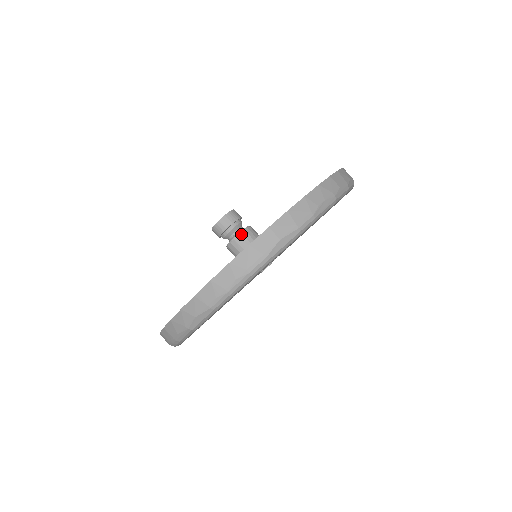
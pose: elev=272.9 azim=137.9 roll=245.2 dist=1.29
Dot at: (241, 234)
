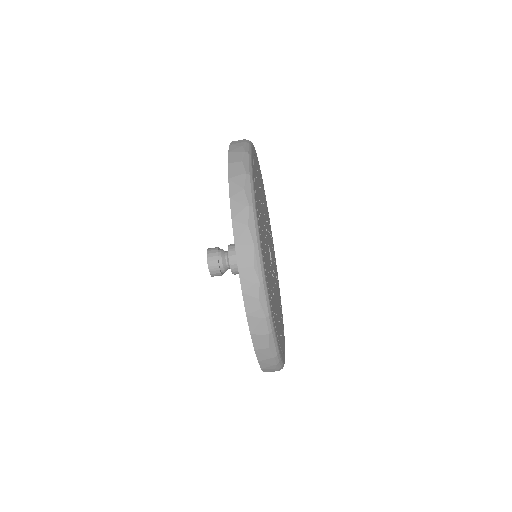
Dot at: (233, 269)
